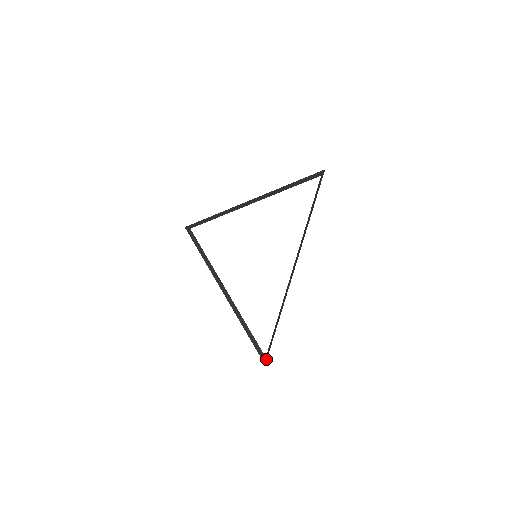
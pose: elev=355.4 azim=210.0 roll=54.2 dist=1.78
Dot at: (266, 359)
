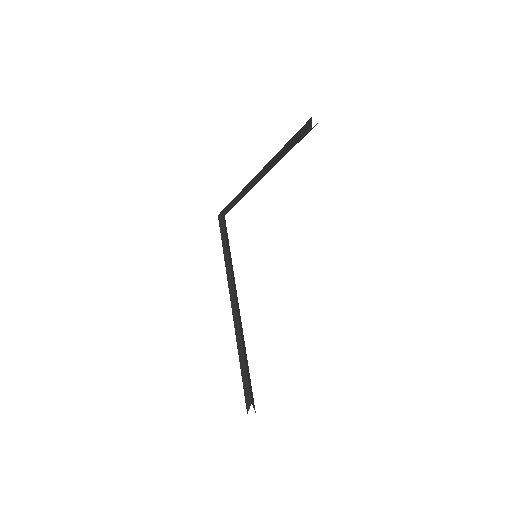
Dot at: (249, 406)
